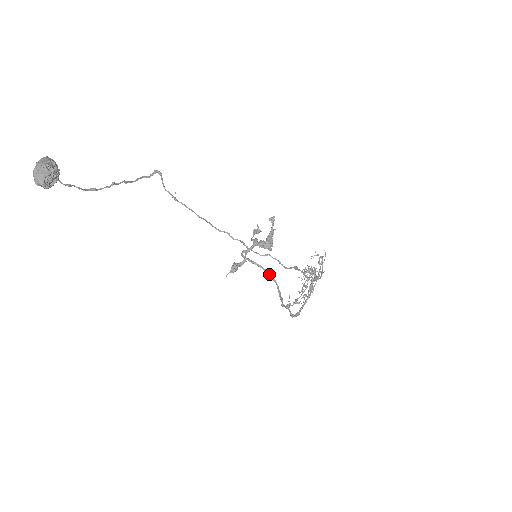
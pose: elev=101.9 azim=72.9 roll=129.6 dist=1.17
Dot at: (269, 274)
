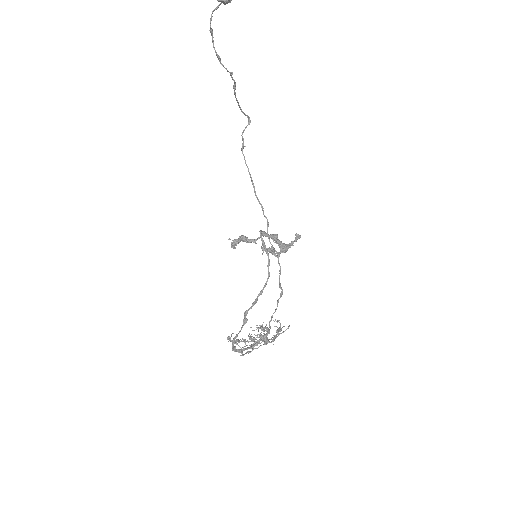
Dot at: occluded
